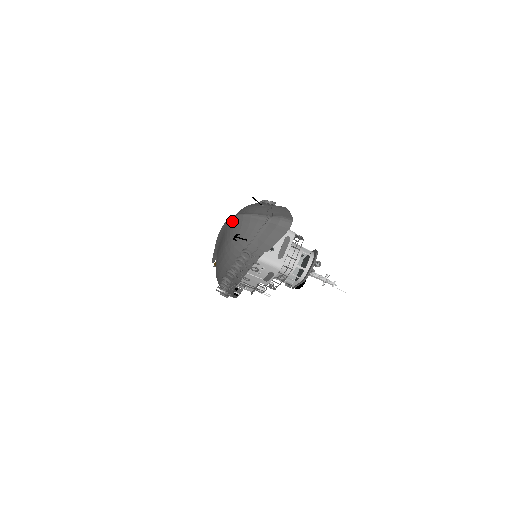
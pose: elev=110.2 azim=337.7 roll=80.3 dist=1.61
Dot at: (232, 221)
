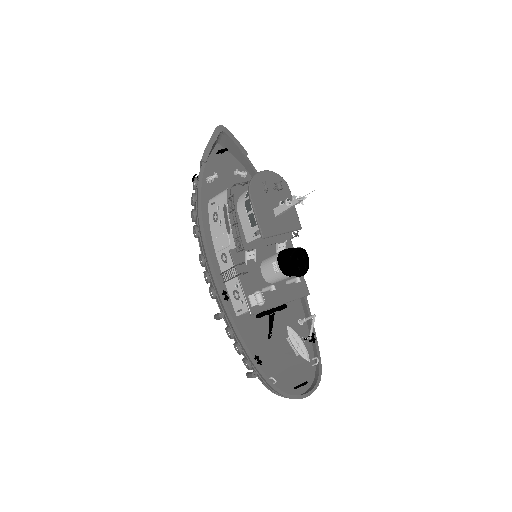
Dot at: occluded
